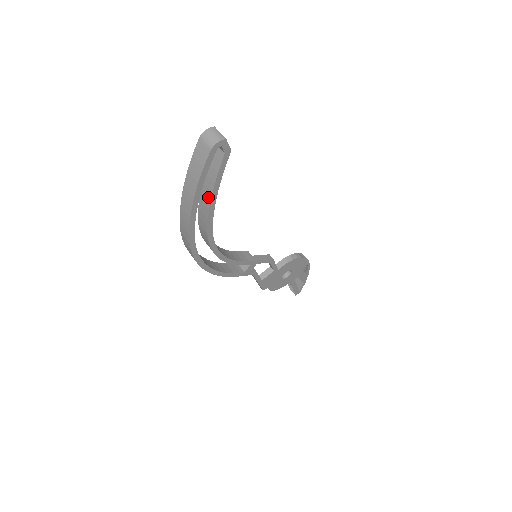
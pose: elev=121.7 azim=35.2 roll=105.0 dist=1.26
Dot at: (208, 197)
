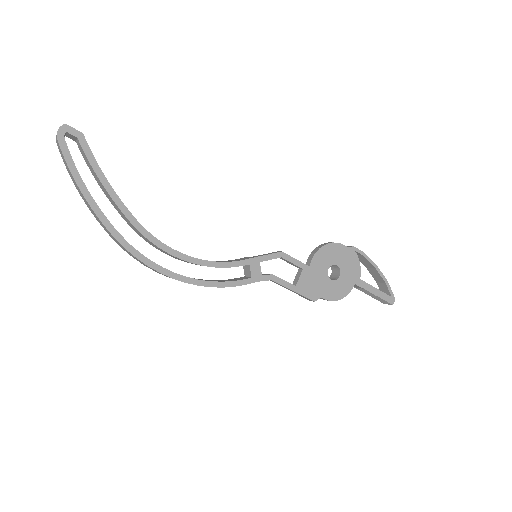
Dot at: (106, 192)
